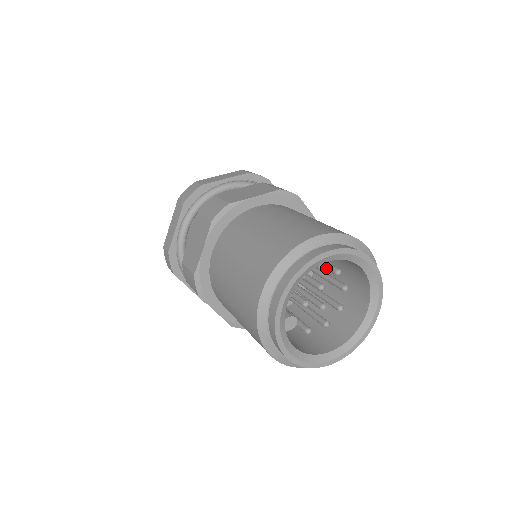
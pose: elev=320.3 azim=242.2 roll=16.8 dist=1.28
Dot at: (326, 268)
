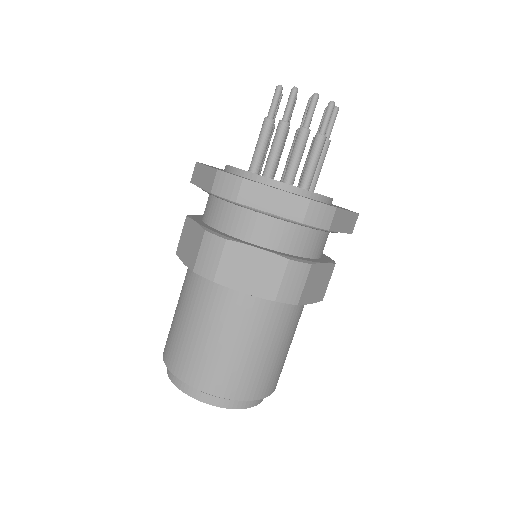
Dot at: occluded
